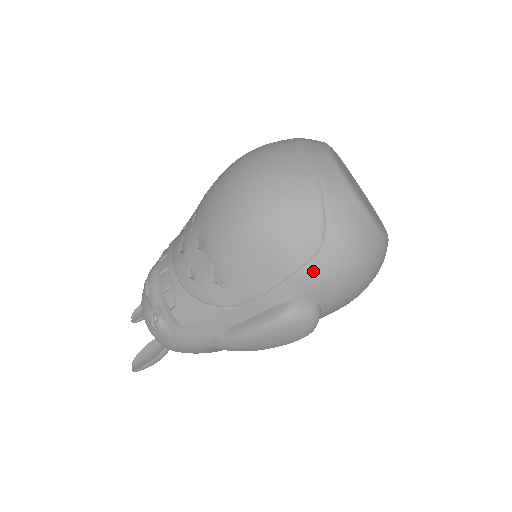
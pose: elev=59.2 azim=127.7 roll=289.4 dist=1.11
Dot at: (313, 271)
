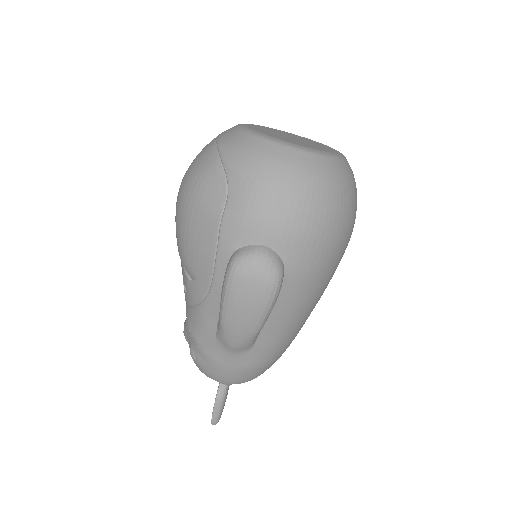
Dot at: (231, 212)
